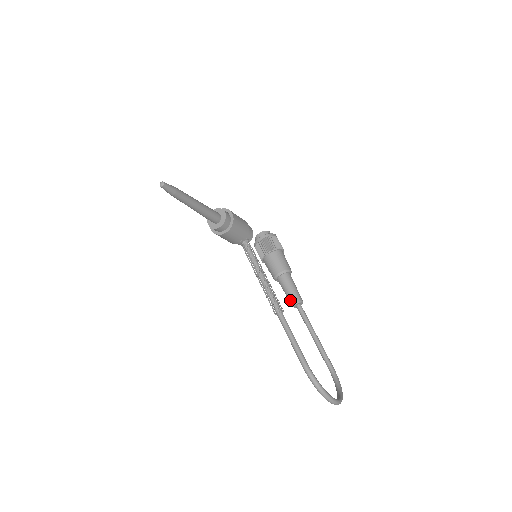
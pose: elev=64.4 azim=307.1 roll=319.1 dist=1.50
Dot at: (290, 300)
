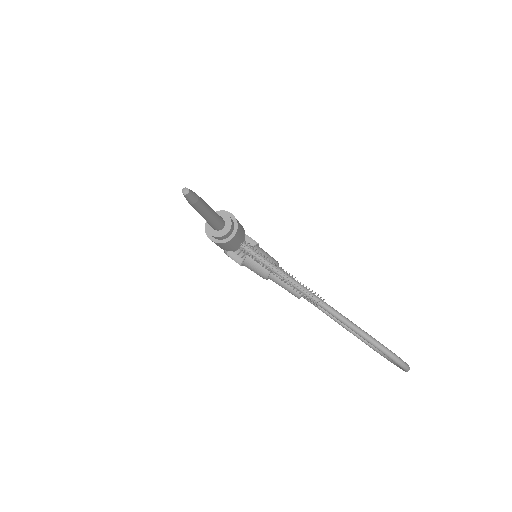
Dot at: (294, 292)
